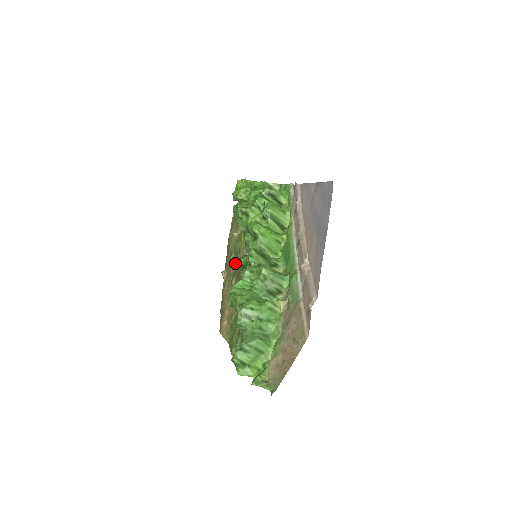
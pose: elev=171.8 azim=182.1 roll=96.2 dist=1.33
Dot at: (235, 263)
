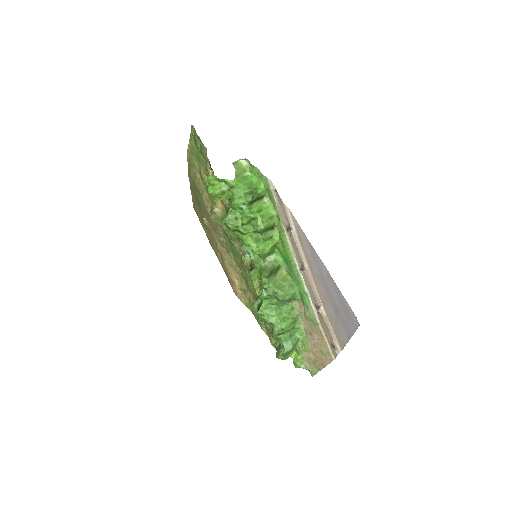
Dot at: (227, 240)
